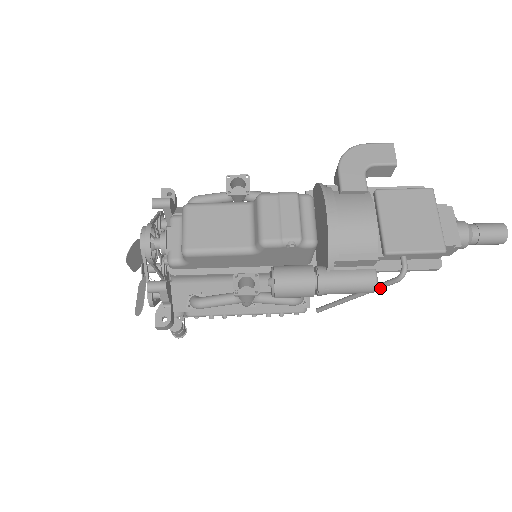
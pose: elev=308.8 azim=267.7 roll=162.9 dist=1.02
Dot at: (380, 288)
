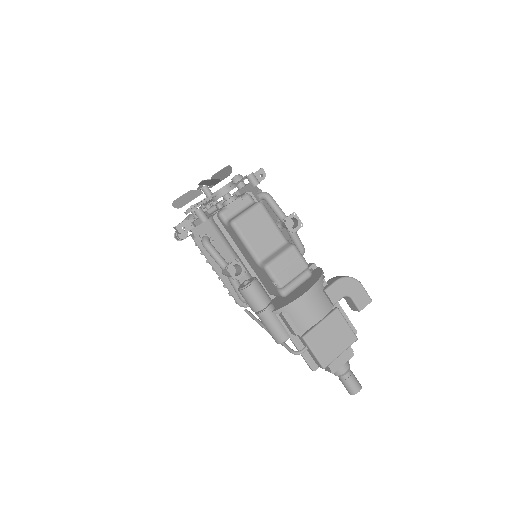
Dot at: (282, 344)
